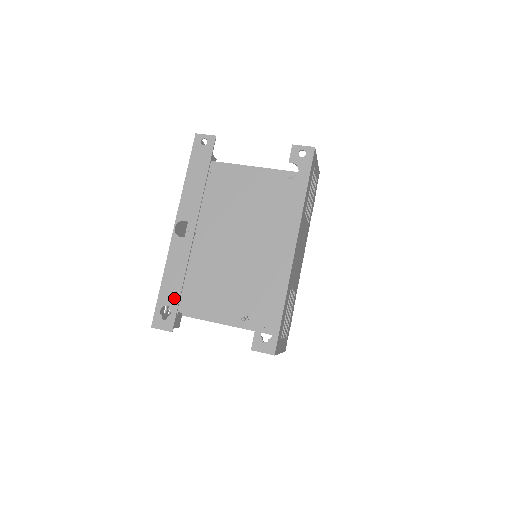
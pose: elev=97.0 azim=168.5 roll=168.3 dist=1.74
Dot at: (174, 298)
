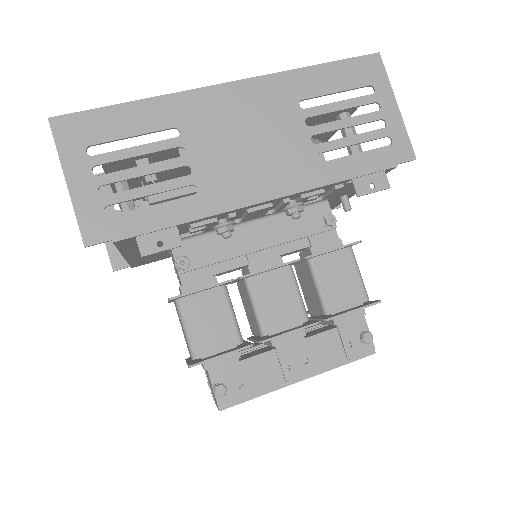
Dot at: occluded
